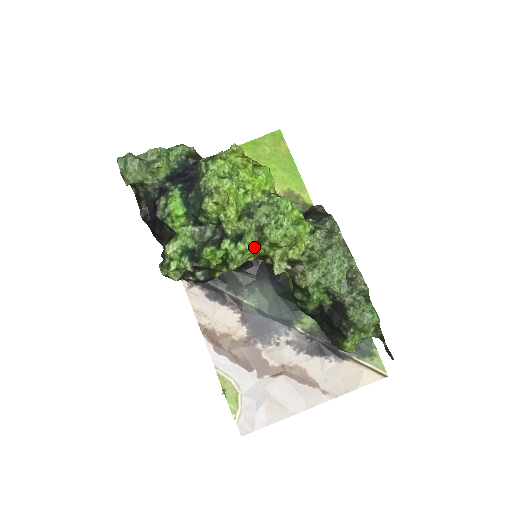
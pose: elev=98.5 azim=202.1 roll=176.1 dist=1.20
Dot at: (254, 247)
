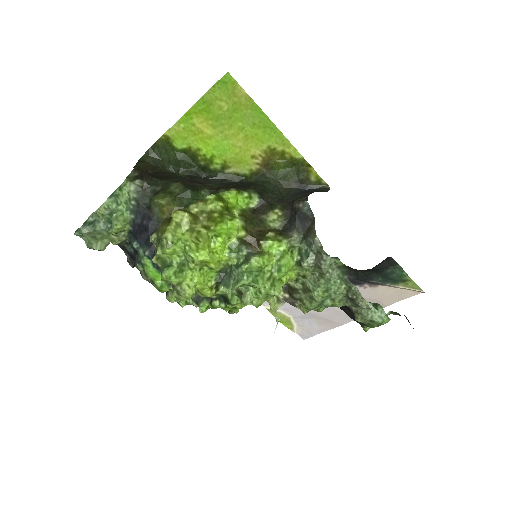
Dot at: (243, 305)
